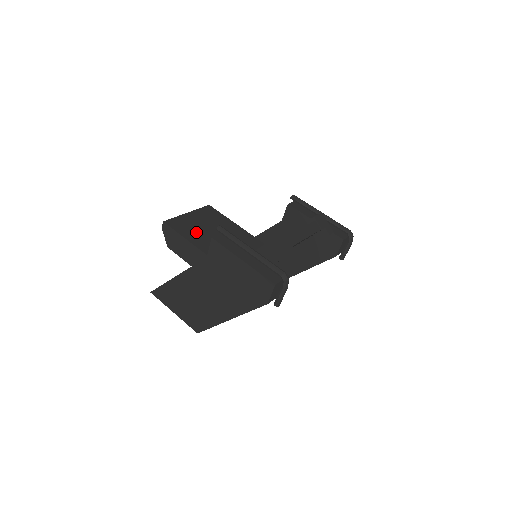
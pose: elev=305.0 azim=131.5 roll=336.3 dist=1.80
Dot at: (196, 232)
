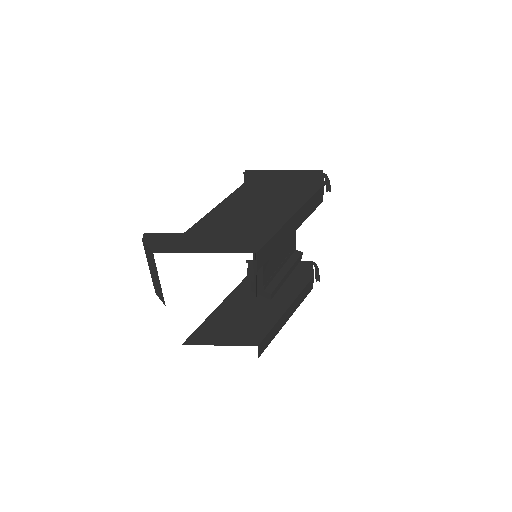
Dot at: occluded
